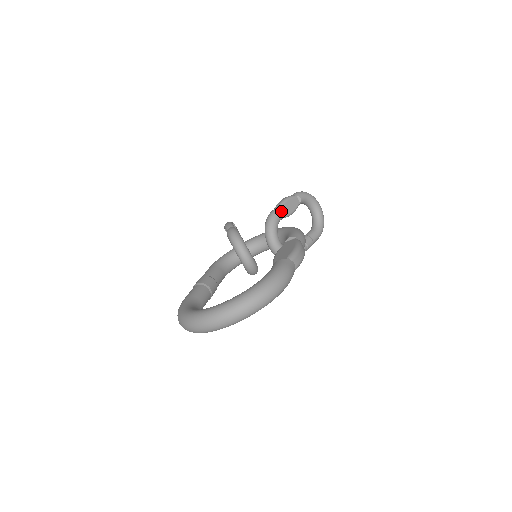
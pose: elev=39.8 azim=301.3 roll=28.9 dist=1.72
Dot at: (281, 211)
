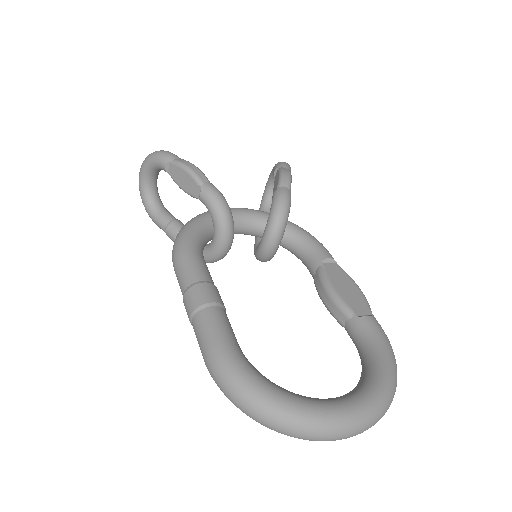
Dot at: occluded
